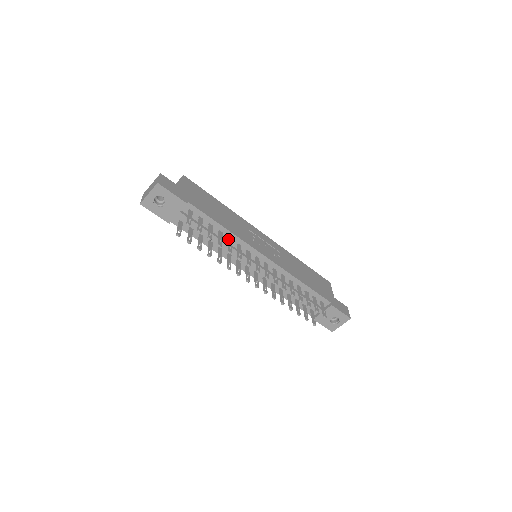
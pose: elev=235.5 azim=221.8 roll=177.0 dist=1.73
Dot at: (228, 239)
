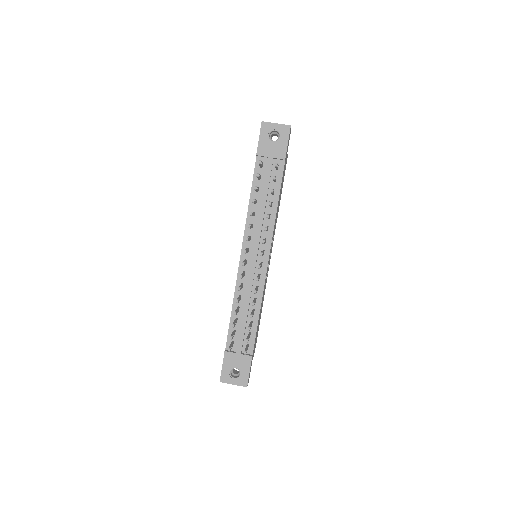
Dot at: occluded
